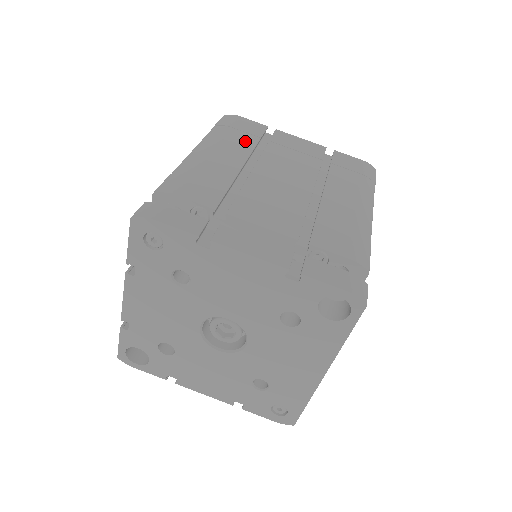
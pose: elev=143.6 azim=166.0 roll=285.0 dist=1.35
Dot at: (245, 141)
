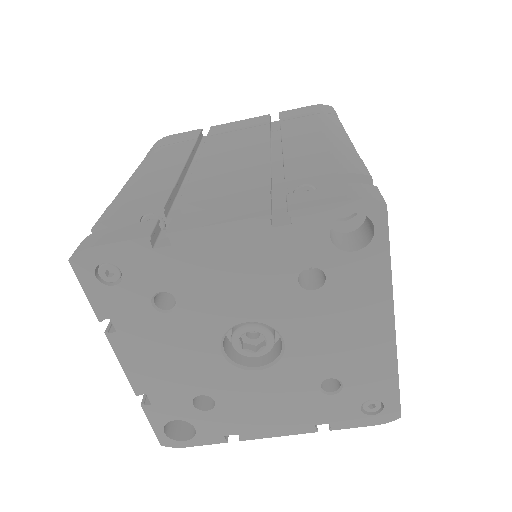
Dot at: (181, 148)
